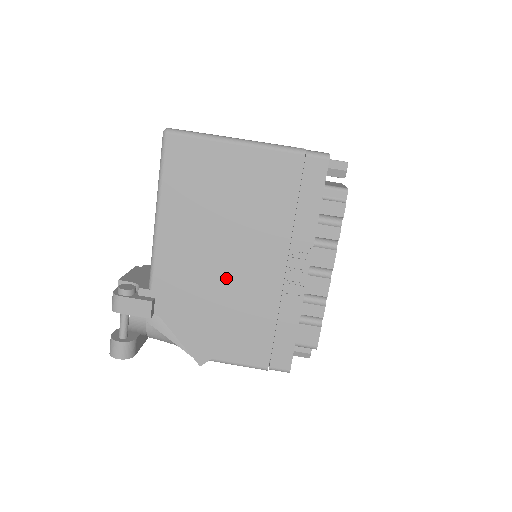
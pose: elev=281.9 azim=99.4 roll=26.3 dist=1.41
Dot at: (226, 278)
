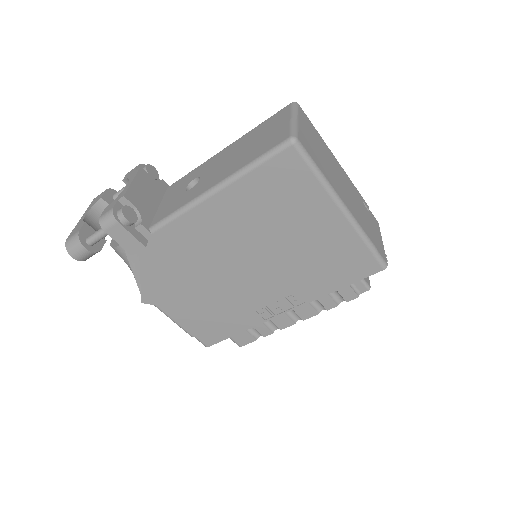
Dot at: (223, 273)
